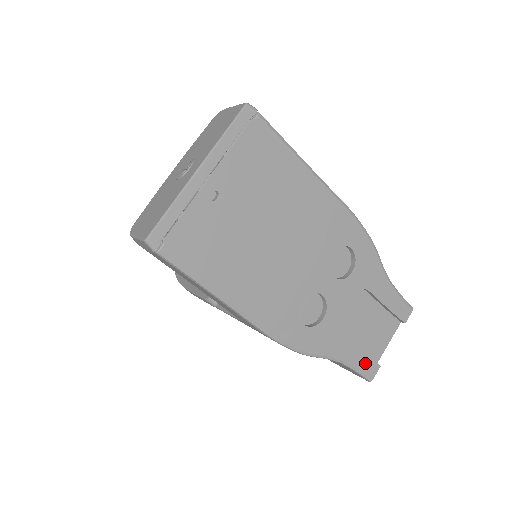
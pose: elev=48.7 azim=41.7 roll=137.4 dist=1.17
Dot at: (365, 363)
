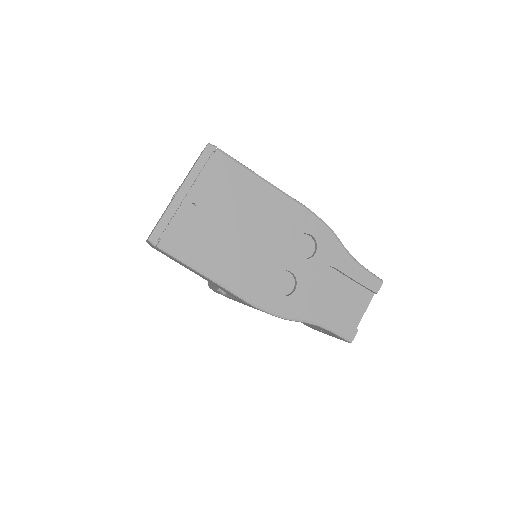
Dot at: (342, 327)
